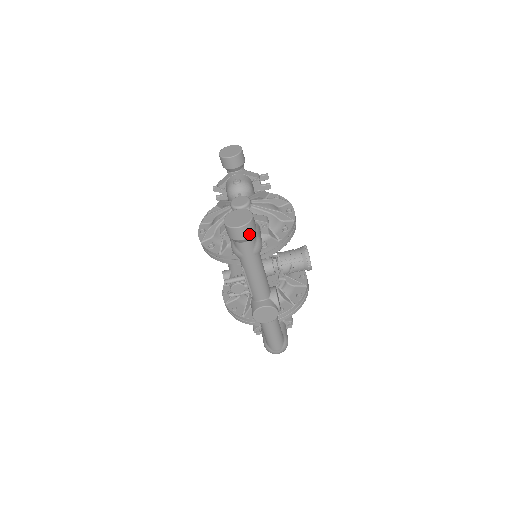
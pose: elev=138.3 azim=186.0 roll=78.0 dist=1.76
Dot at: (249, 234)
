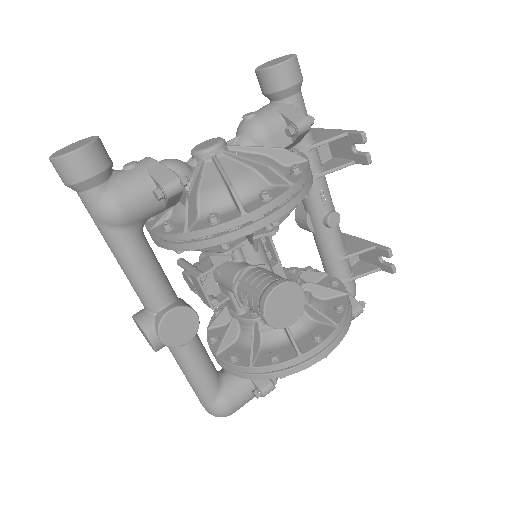
Dot at: (67, 179)
